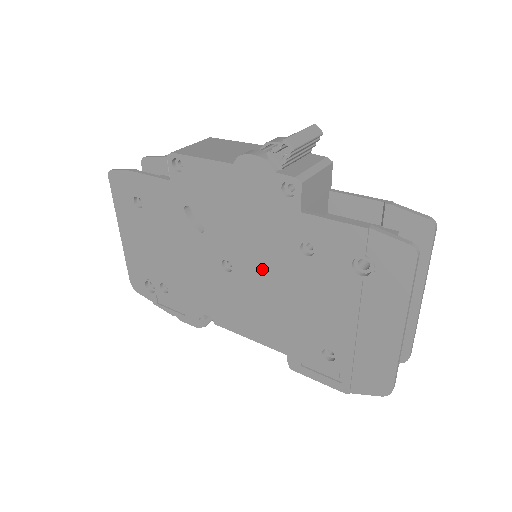
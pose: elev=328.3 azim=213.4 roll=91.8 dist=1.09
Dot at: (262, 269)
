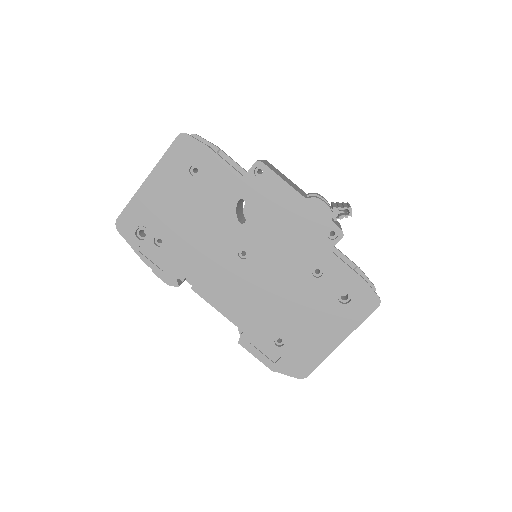
Dot at: (273, 269)
